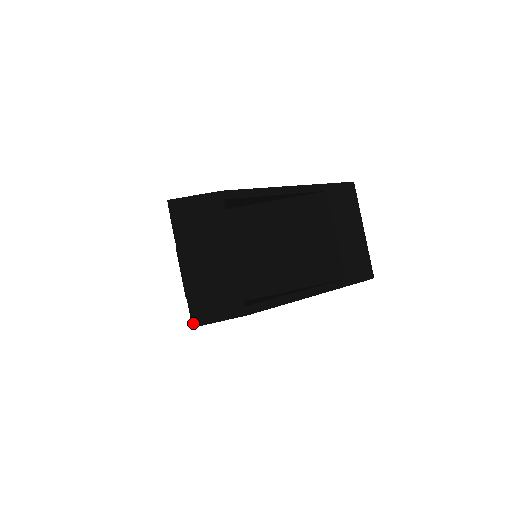
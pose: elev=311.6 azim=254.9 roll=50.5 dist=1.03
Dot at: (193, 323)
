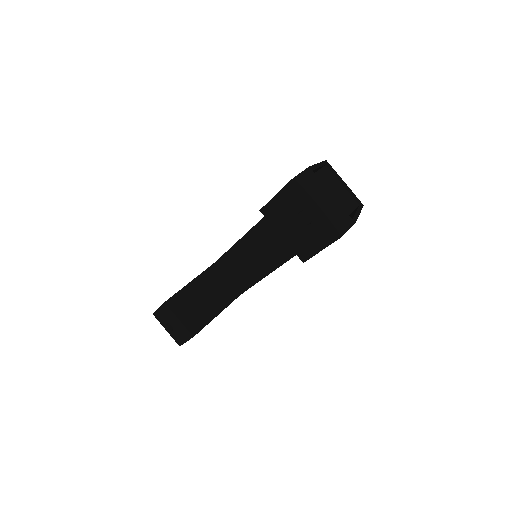
Dot at: (340, 235)
